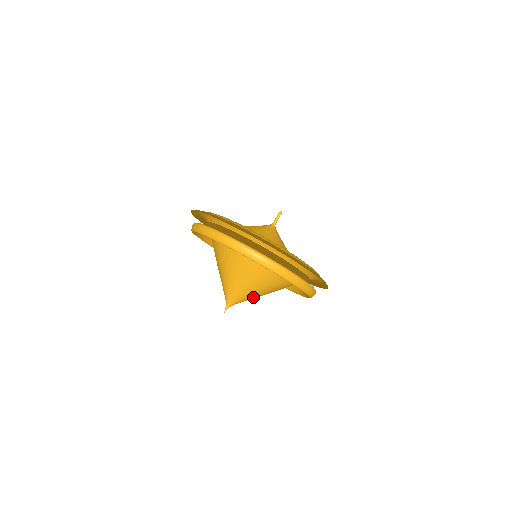
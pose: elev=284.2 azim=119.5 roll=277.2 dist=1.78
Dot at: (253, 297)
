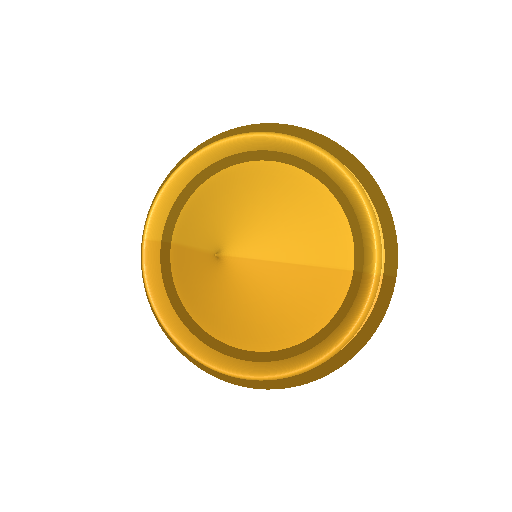
Dot at: (271, 250)
